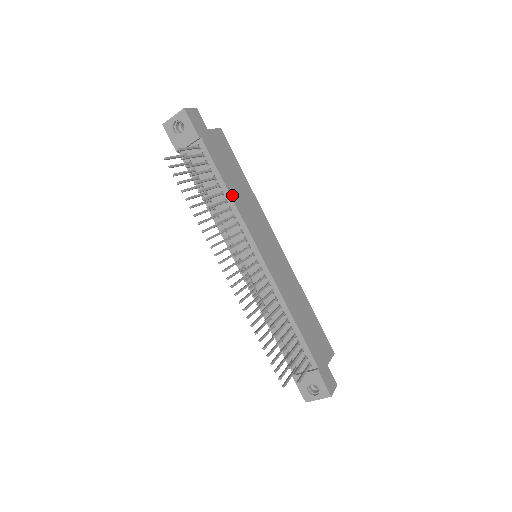
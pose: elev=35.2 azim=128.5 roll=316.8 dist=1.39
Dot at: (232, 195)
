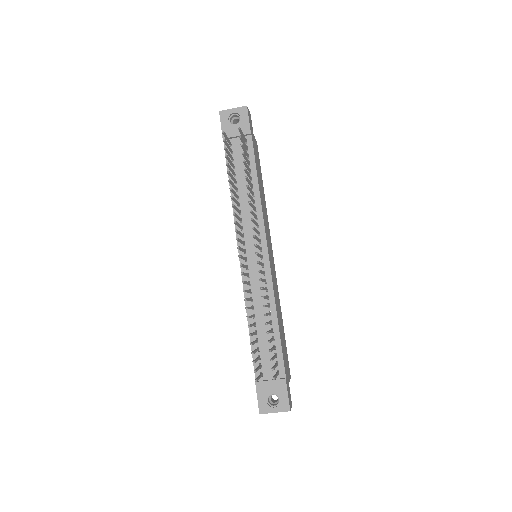
Dot at: (260, 191)
